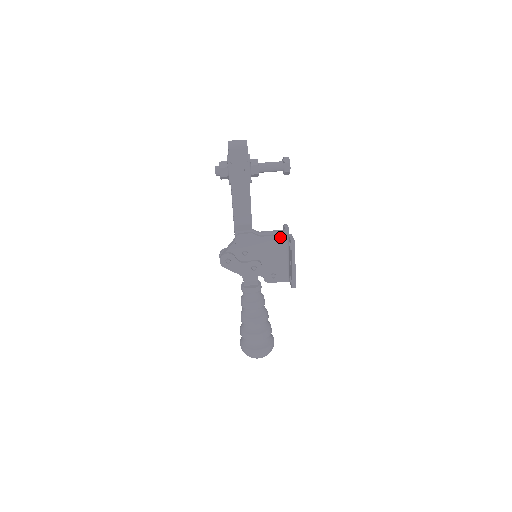
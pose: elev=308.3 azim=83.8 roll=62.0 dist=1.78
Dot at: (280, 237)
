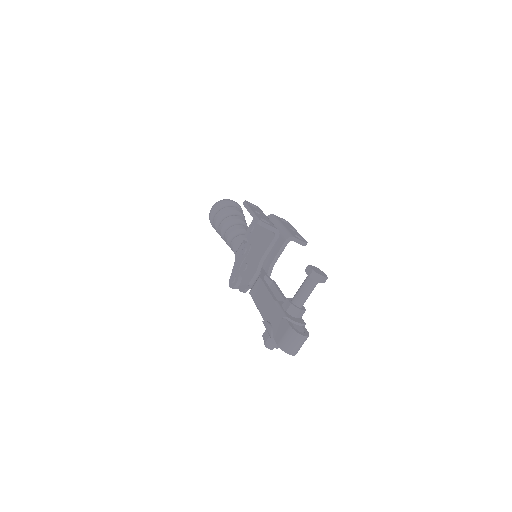
Dot at: (284, 247)
